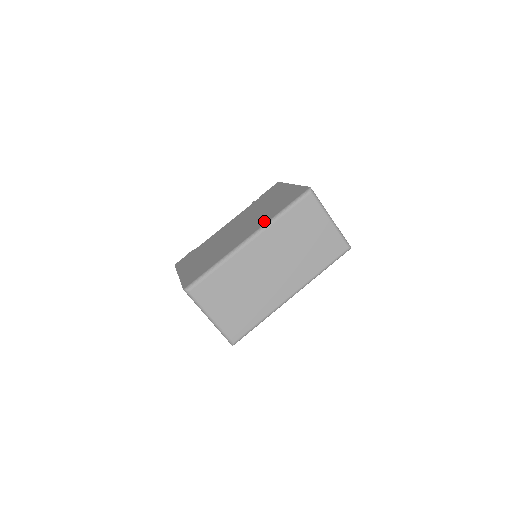
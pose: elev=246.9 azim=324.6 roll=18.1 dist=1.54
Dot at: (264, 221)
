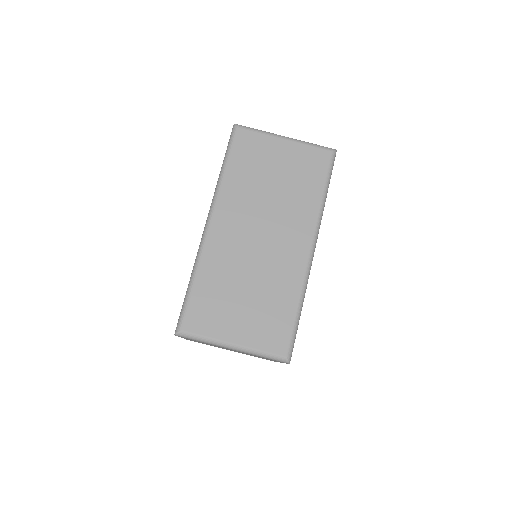
Dot at: occluded
